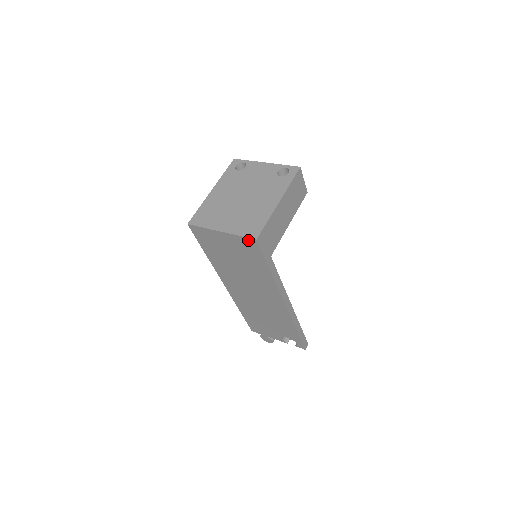
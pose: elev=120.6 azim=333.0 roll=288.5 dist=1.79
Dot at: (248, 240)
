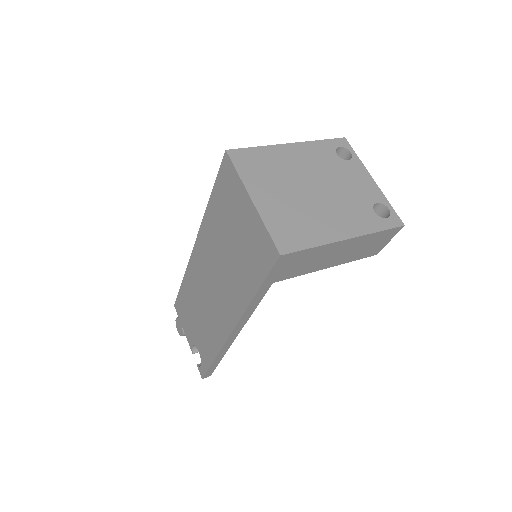
Dot at: (271, 244)
